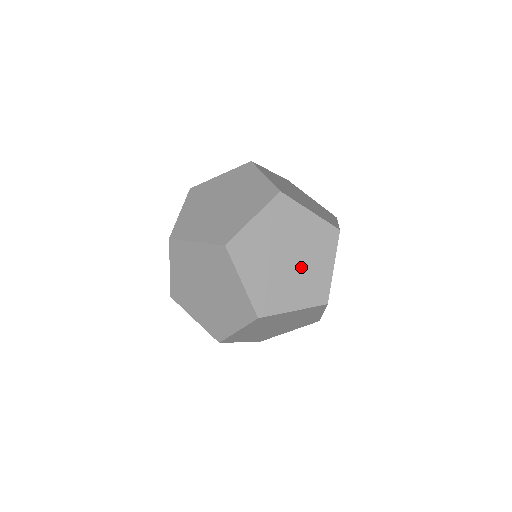
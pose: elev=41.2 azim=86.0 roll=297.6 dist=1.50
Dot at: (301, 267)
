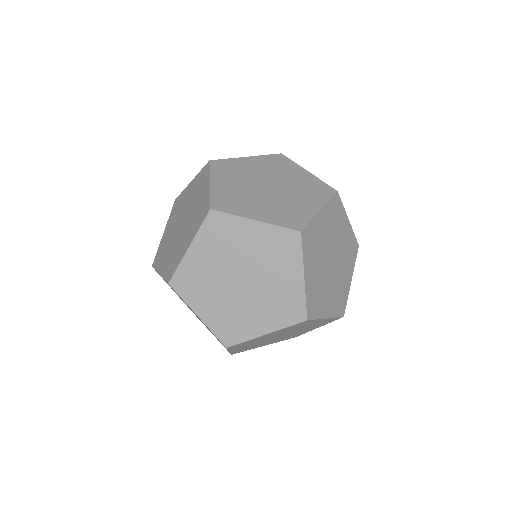
Dot at: (261, 286)
